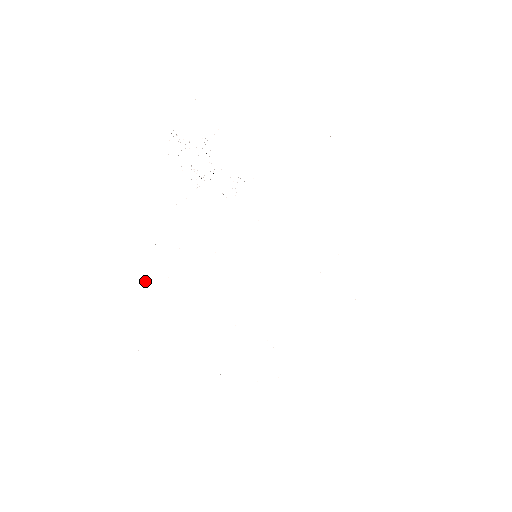
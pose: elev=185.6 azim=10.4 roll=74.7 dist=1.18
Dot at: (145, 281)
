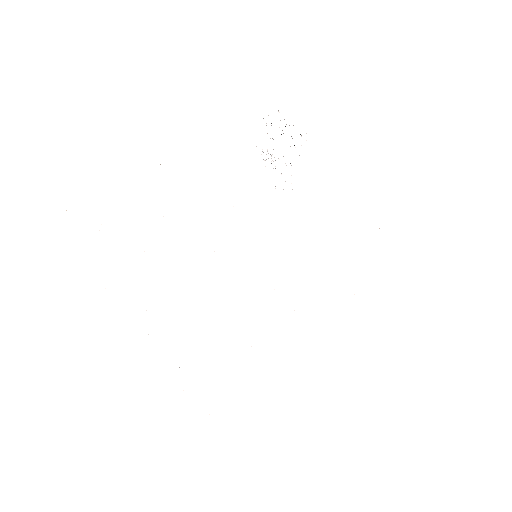
Dot at: occluded
